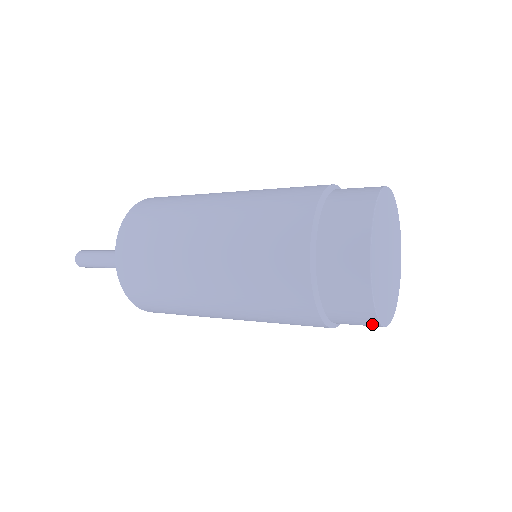
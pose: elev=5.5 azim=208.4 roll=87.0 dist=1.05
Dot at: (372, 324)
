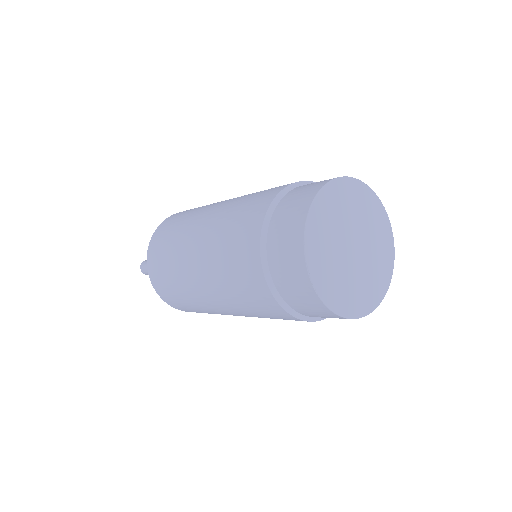
Dot at: (302, 277)
